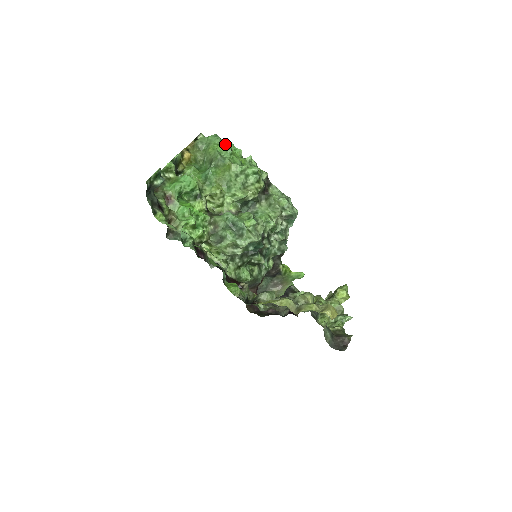
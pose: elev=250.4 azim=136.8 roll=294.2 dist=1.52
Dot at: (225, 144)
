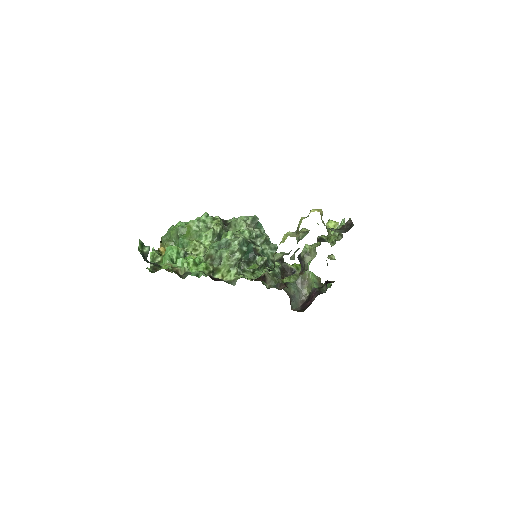
Dot at: (177, 223)
